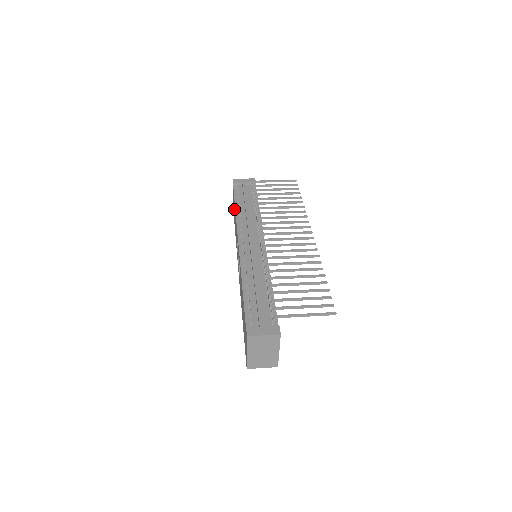
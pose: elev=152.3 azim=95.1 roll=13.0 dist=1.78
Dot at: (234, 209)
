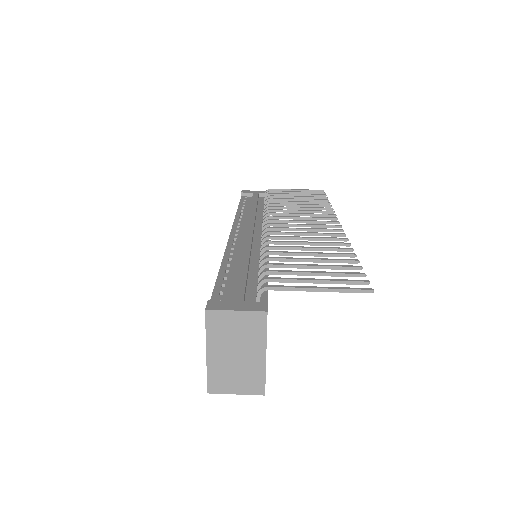
Dot at: occluded
